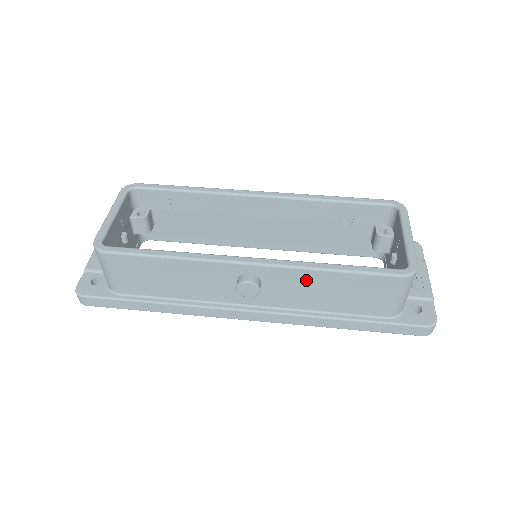
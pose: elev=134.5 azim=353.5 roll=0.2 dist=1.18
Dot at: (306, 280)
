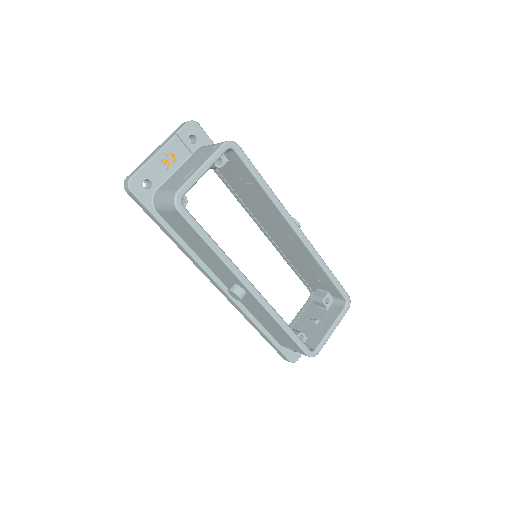
Dot at: (267, 316)
